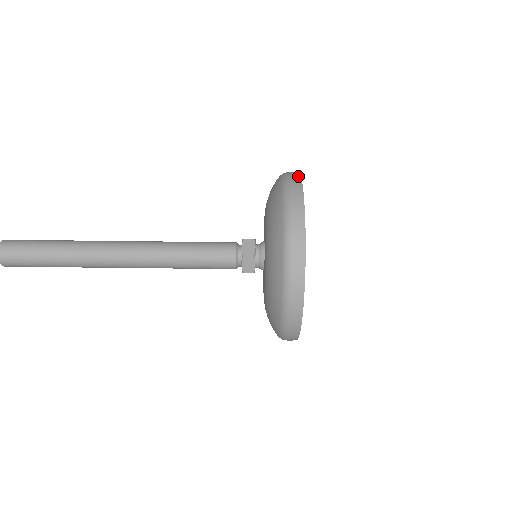
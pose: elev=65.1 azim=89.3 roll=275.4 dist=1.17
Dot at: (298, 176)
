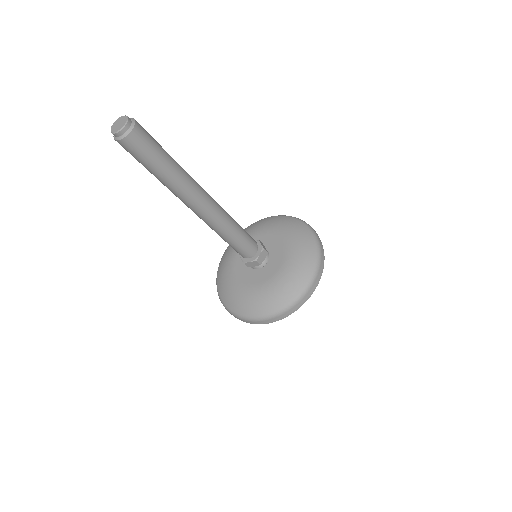
Dot at: (324, 256)
